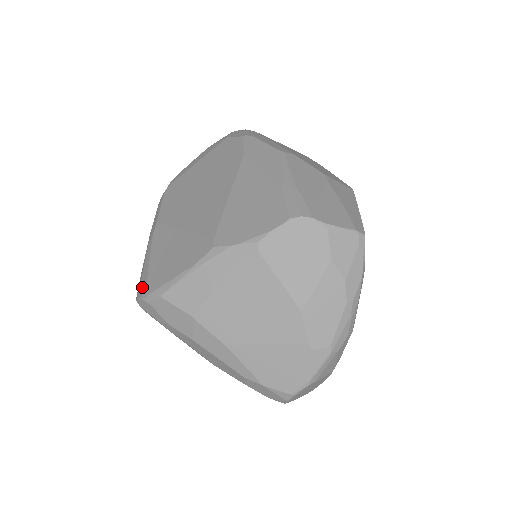
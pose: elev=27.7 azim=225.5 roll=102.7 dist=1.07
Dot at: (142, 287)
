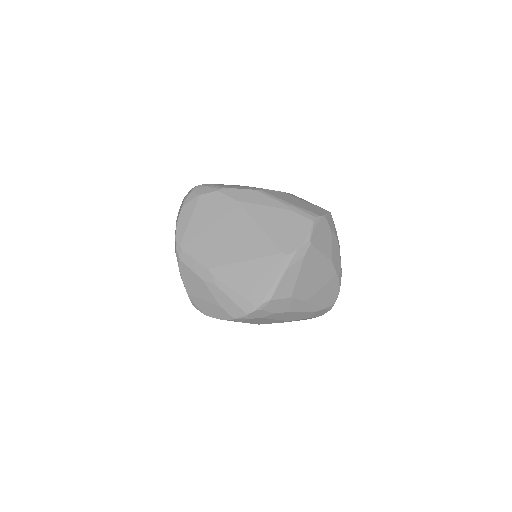
Dot at: (246, 306)
